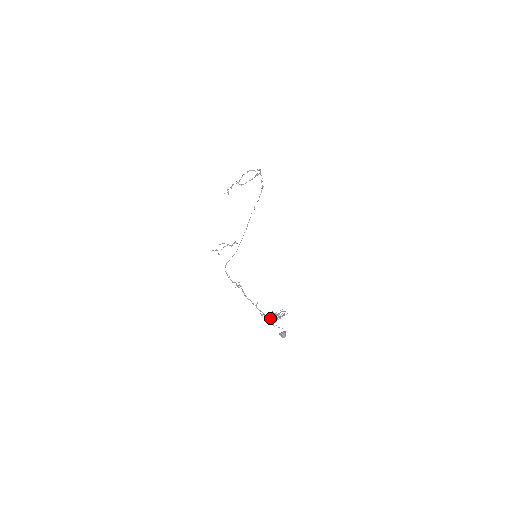
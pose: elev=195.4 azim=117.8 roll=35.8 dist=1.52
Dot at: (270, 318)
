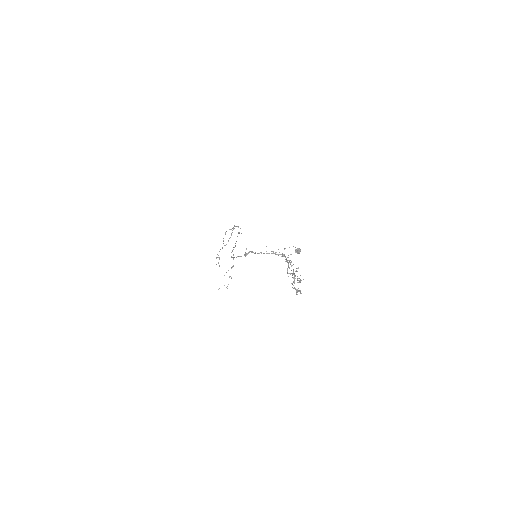
Dot at: (287, 270)
